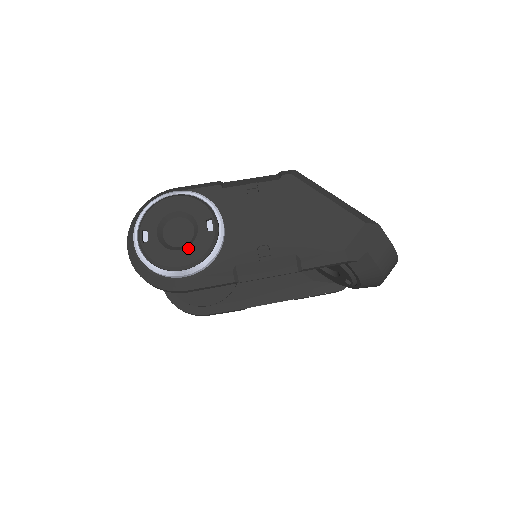
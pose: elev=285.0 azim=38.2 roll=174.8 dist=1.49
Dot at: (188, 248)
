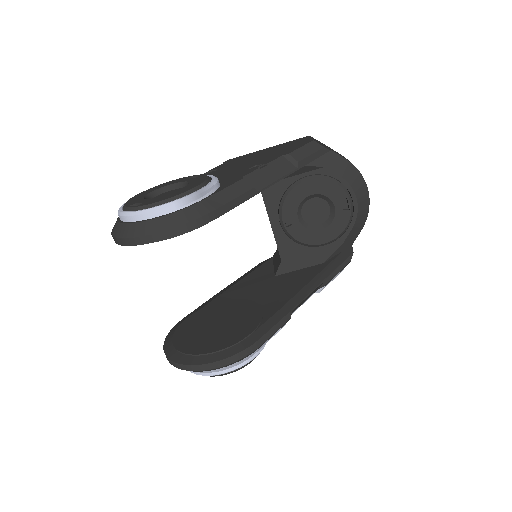
Dot at: (188, 185)
